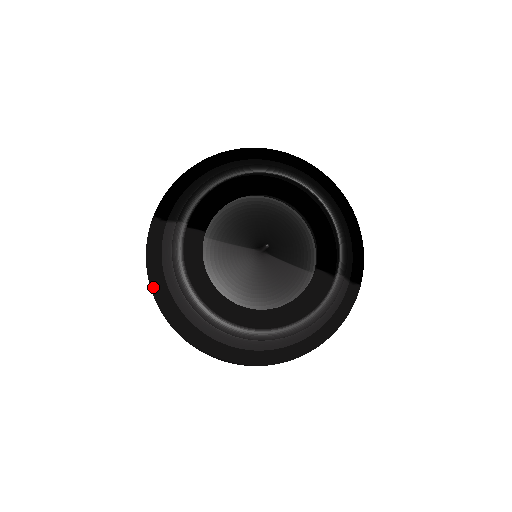
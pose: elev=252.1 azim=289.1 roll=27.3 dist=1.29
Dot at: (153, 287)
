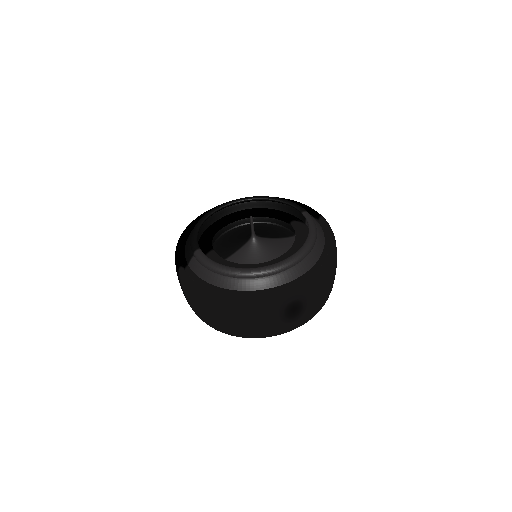
Dot at: (210, 294)
